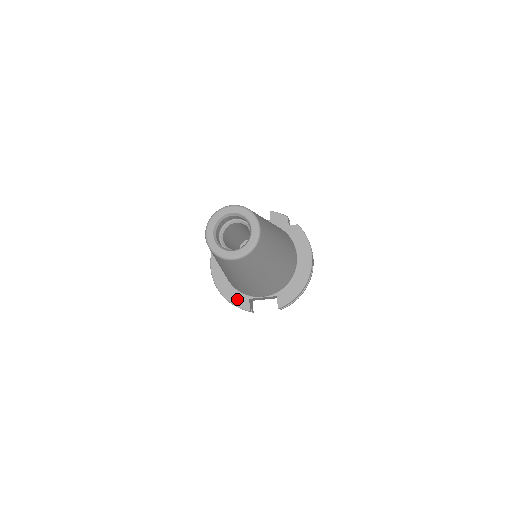
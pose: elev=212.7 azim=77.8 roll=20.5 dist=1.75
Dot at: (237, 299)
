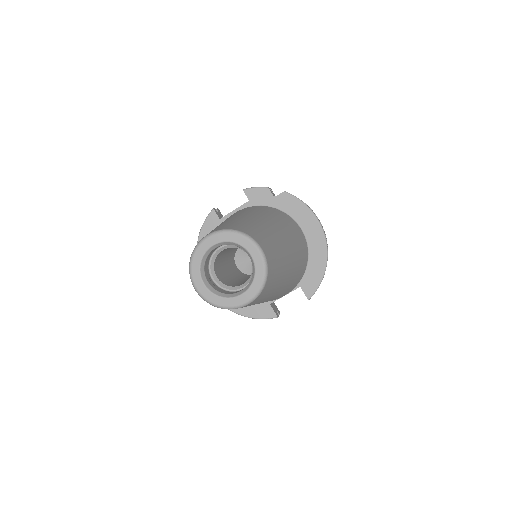
Dot at: (256, 310)
